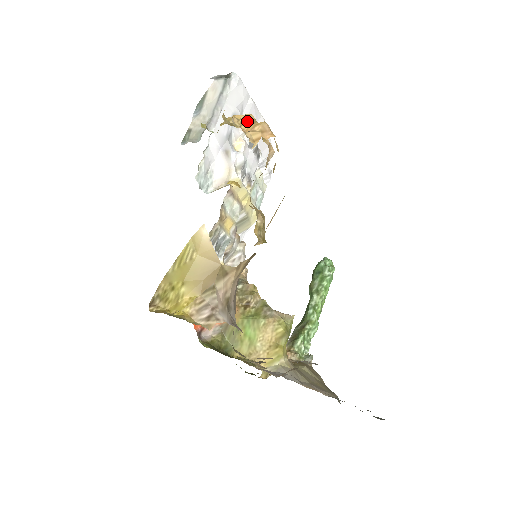
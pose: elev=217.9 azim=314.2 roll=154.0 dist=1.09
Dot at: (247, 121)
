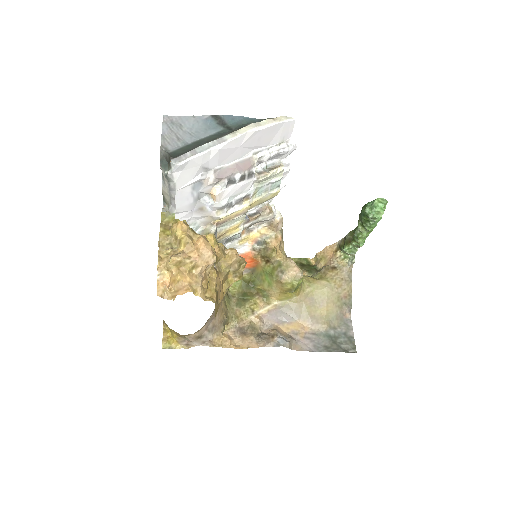
Dot at: (171, 268)
